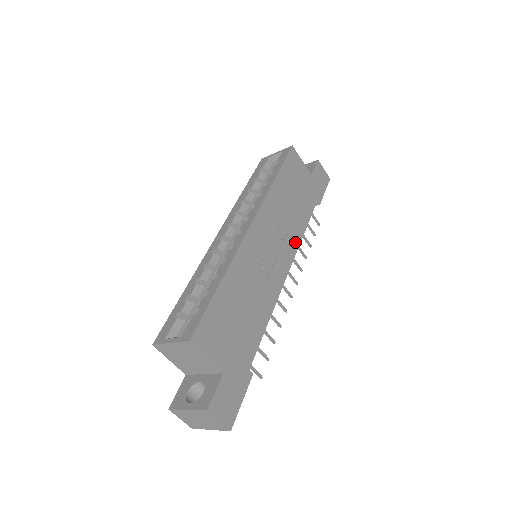
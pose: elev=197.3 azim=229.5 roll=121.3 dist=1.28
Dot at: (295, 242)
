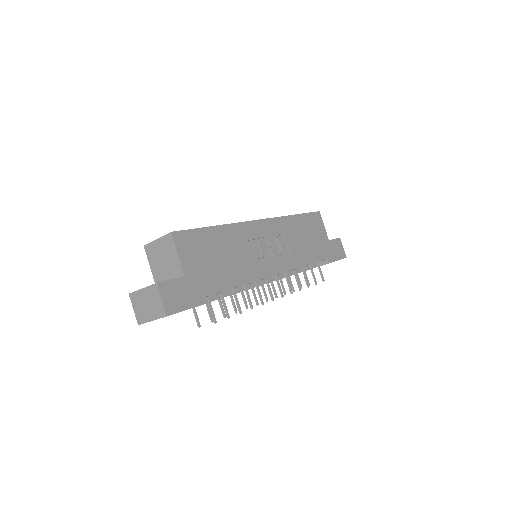
Dot at: (293, 263)
